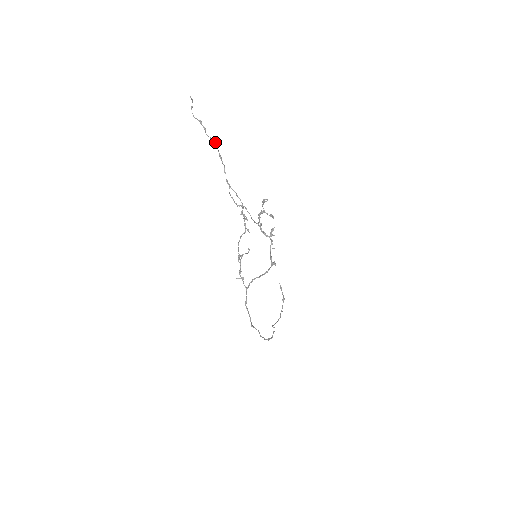
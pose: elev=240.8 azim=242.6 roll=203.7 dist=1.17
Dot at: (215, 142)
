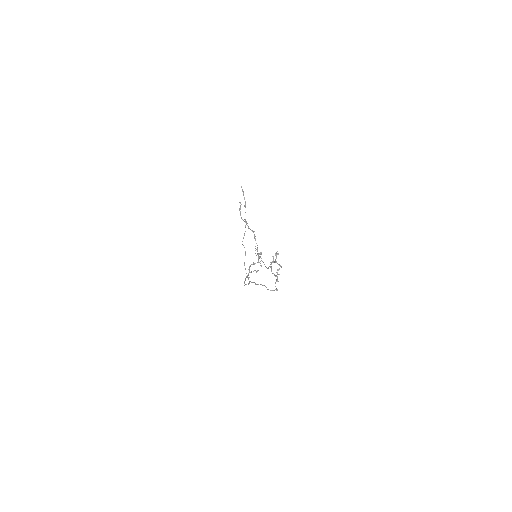
Dot at: (253, 232)
